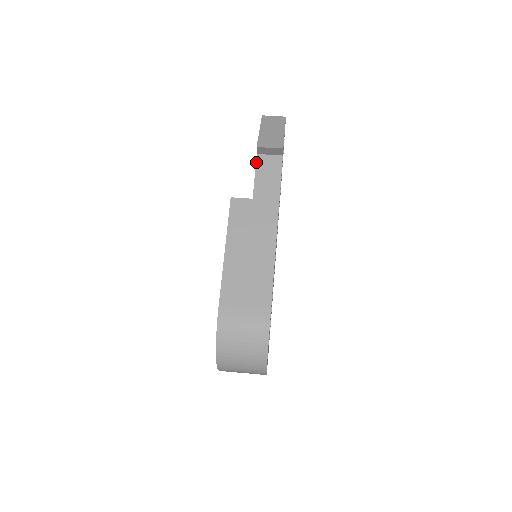
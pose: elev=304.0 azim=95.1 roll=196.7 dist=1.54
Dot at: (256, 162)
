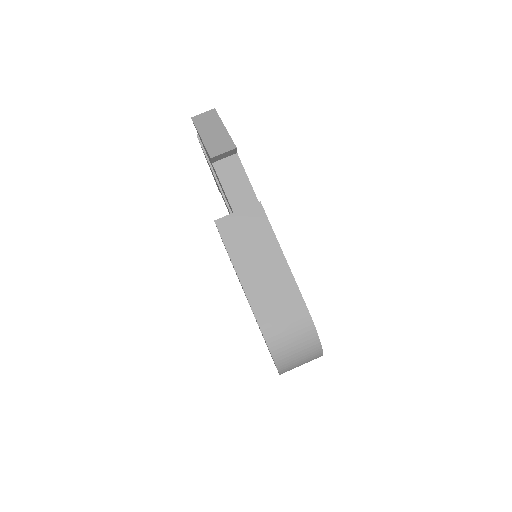
Dot at: (216, 172)
